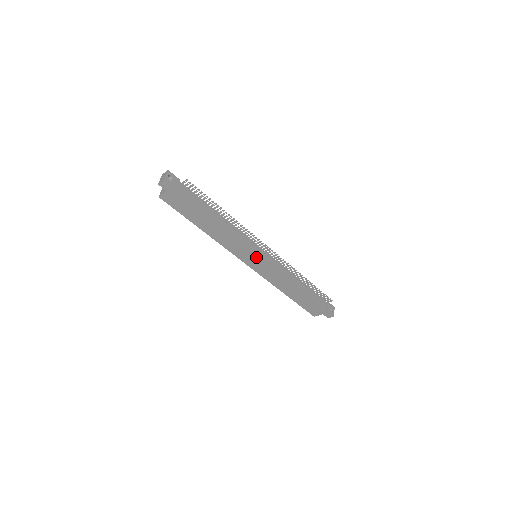
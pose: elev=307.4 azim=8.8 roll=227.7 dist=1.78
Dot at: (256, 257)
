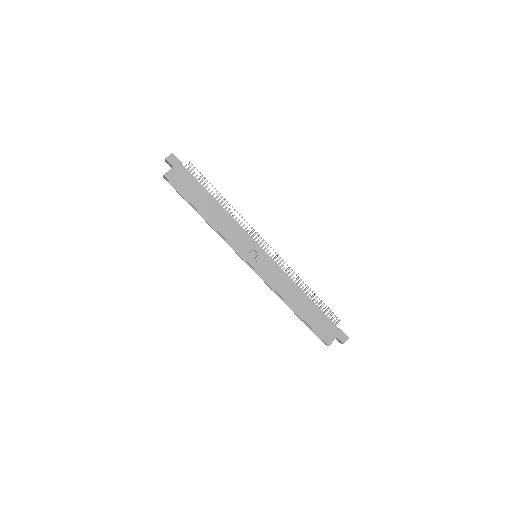
Dot at: (258, 248)
